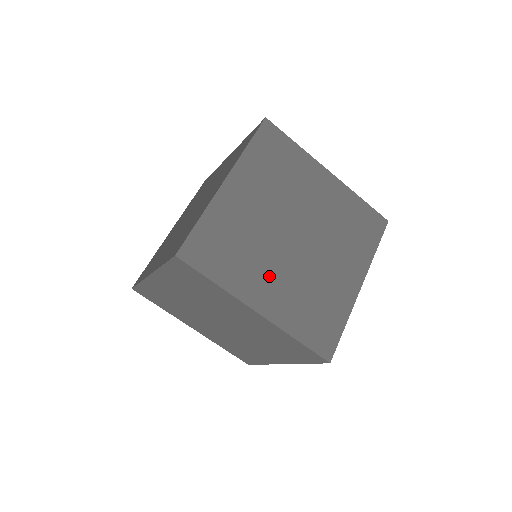
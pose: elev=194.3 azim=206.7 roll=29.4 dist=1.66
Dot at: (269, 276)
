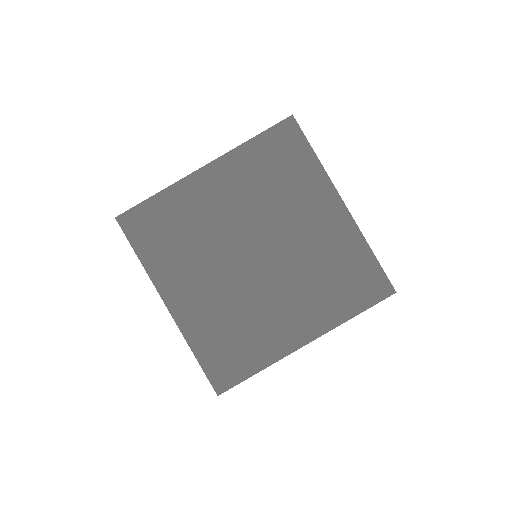
Dot at: (199, 279)
